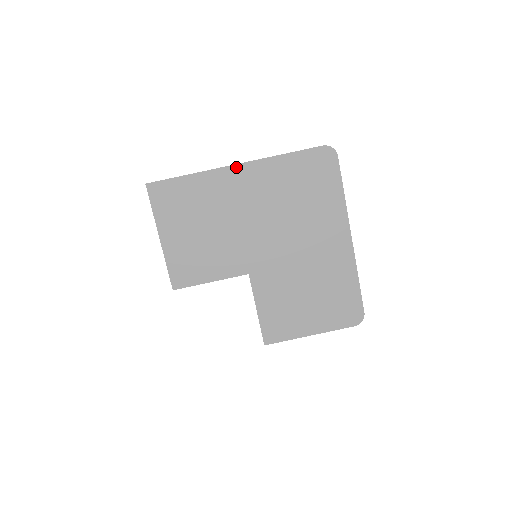
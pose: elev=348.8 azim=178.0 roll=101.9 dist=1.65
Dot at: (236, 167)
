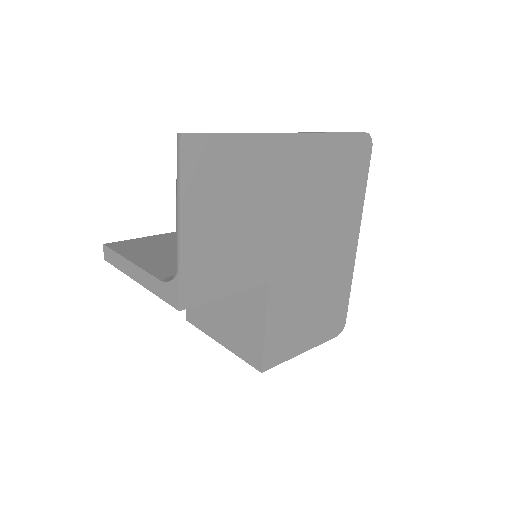
Dot at: (292, 137)
